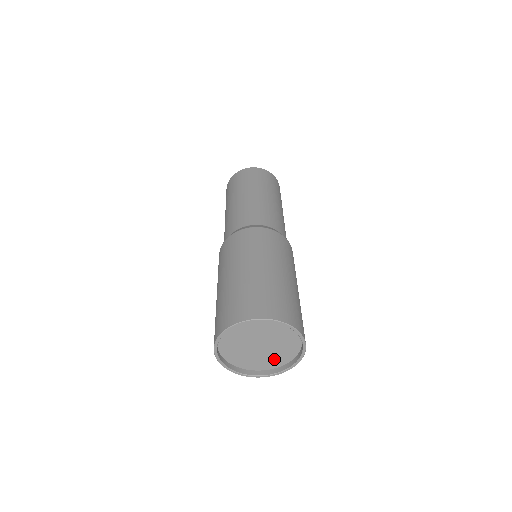
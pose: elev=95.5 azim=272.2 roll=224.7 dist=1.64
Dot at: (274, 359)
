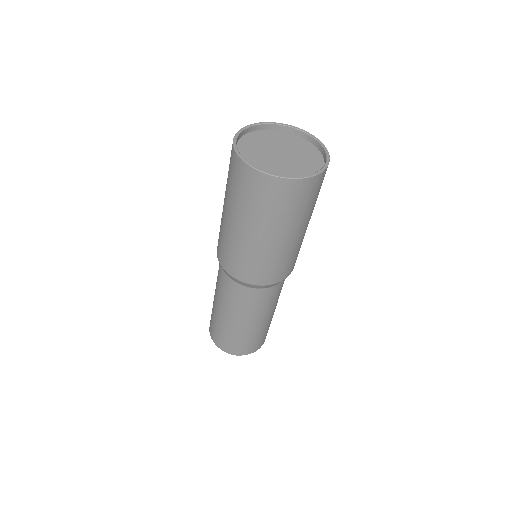
Dot at: (306, 167)
